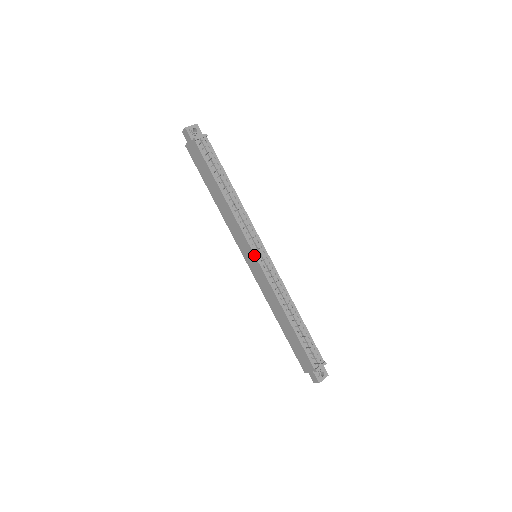
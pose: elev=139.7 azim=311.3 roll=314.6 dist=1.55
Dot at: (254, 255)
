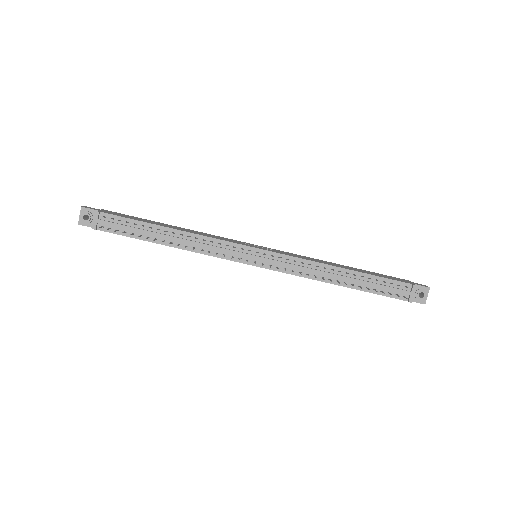
Dot at: occluded
